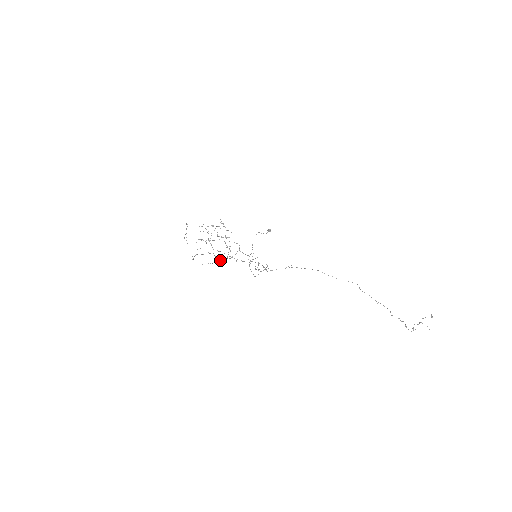
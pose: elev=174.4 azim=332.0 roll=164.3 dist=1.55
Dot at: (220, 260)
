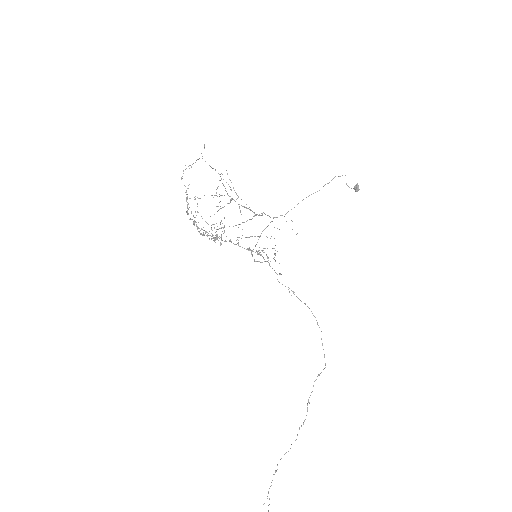
Dot at: occluded
